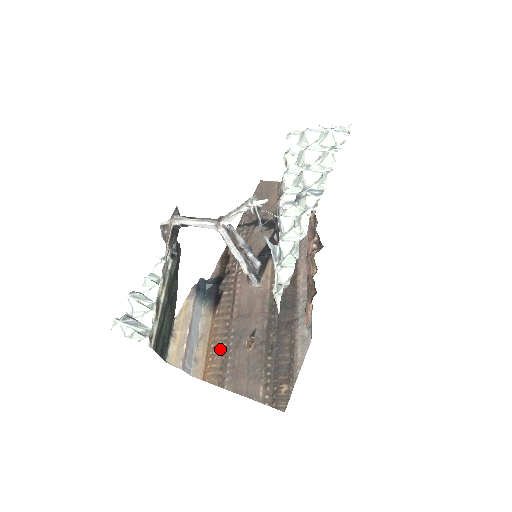
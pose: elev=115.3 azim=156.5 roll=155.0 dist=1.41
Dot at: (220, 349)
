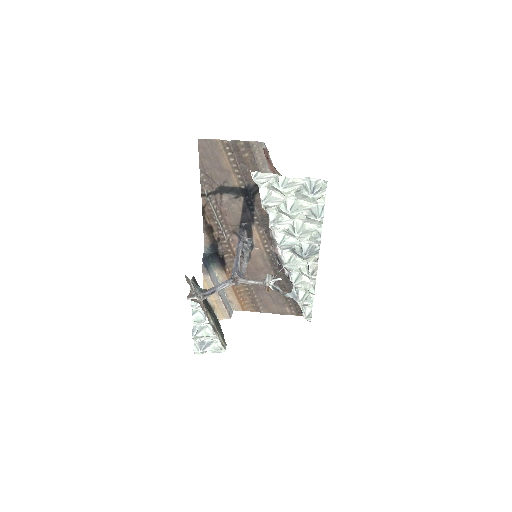
Dot at: (245, 292)
